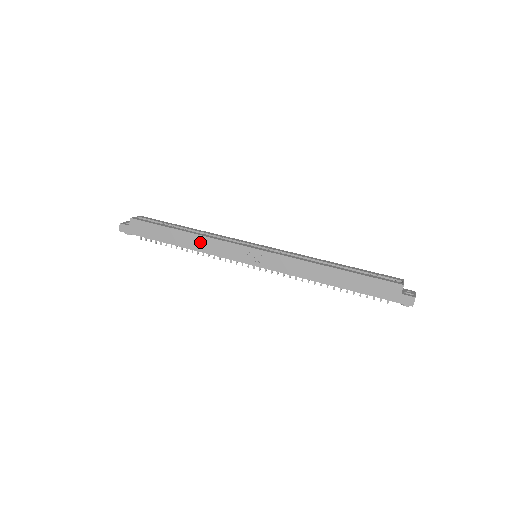
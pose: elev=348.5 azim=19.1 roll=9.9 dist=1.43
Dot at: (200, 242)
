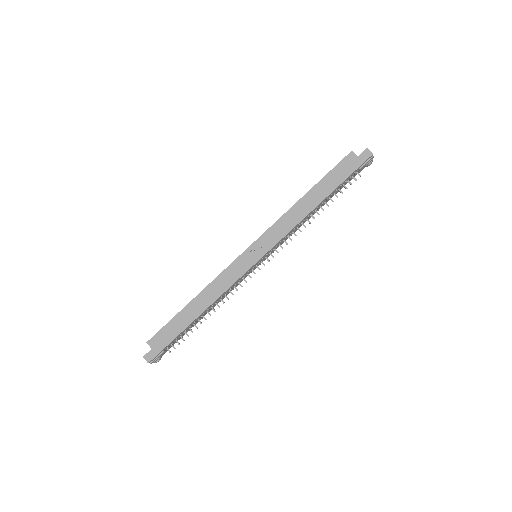
Dot at: (211, 292)
